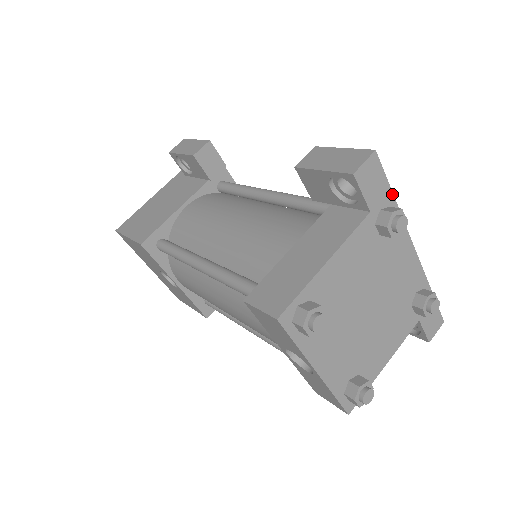
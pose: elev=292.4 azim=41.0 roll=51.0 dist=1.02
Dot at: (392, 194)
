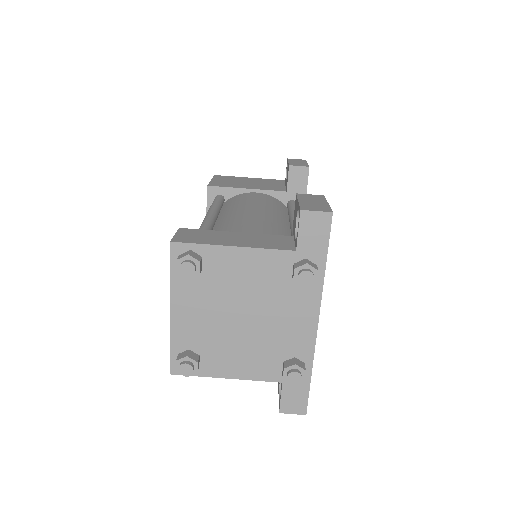
Dot at: (326, 258)
